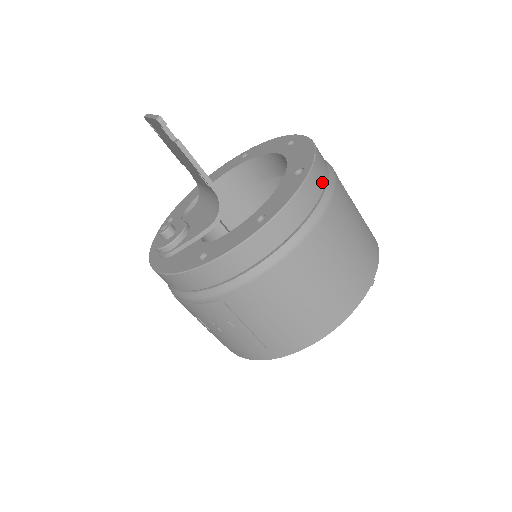
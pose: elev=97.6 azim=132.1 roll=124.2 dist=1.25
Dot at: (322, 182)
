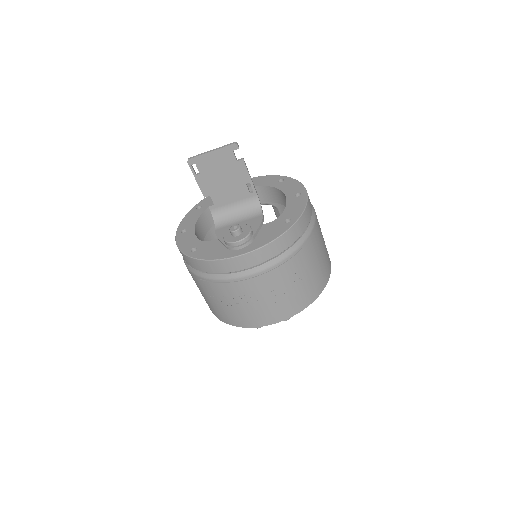
Dot at: occluded
